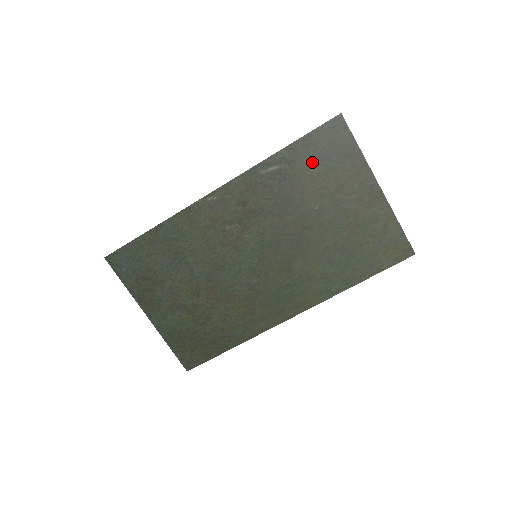
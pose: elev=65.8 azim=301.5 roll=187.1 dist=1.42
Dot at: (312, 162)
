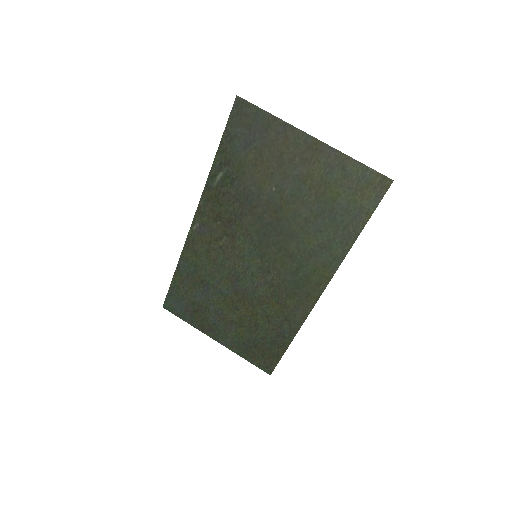
Dot at: (244, 152)
